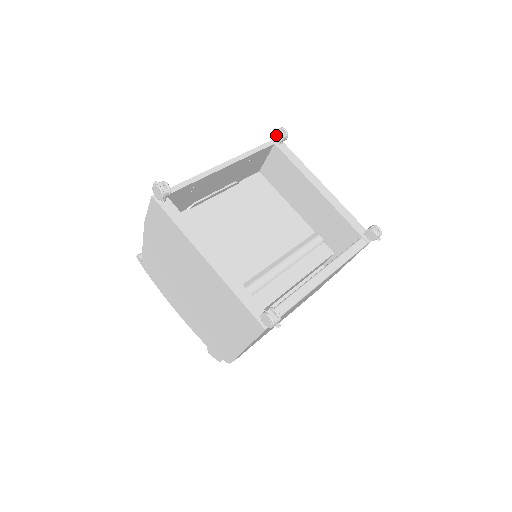
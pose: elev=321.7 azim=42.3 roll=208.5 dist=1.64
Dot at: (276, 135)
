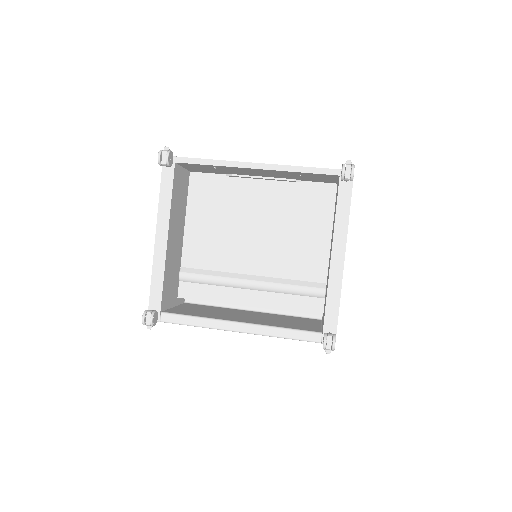
Dot at: occluded
